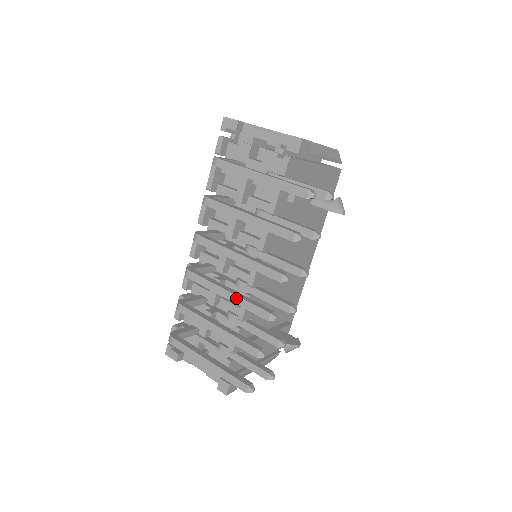
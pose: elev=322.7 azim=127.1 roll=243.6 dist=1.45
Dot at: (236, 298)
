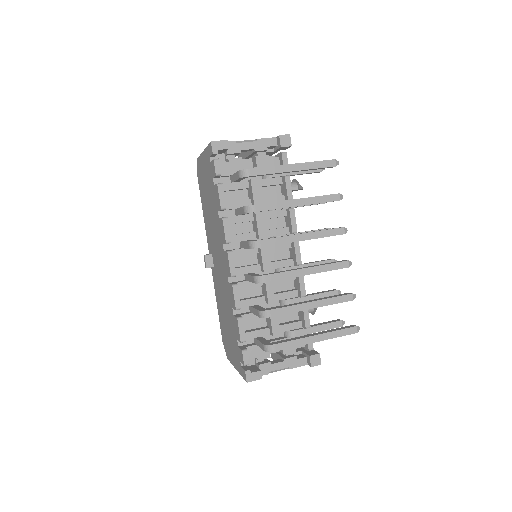
Dot at: (317, 268)
